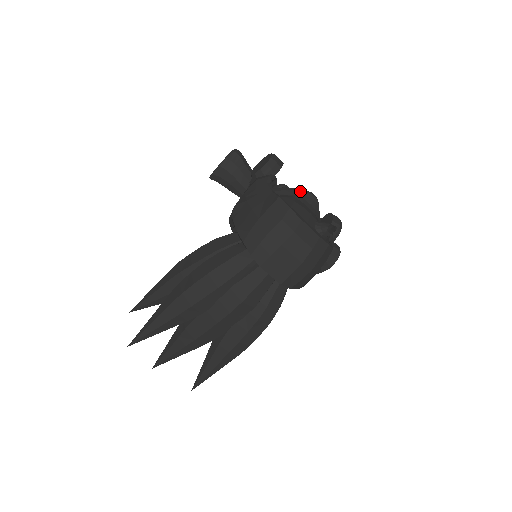
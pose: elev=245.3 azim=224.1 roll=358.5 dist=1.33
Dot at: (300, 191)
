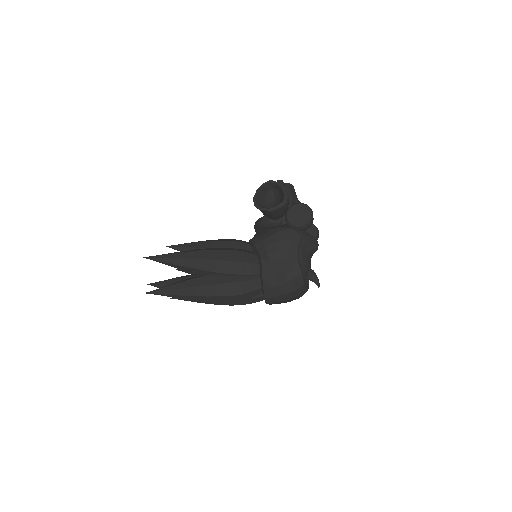
Dot at: (312, 244)
